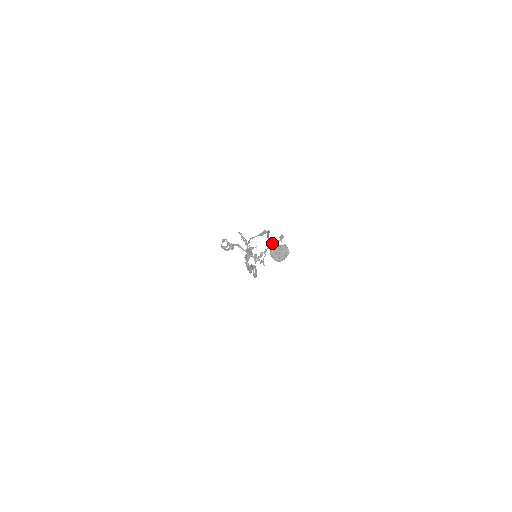
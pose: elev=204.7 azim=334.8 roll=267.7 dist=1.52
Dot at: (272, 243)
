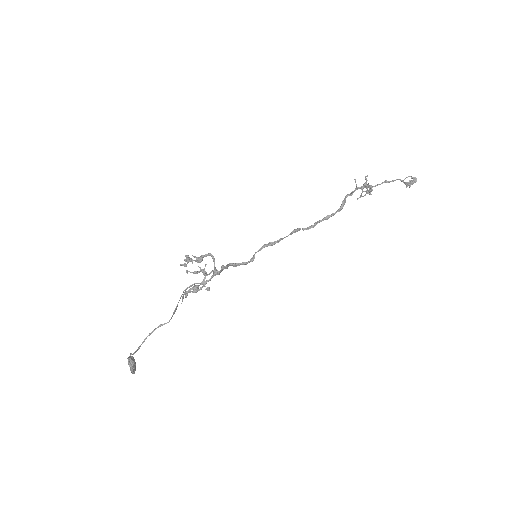
Dot at: (130, 355)
